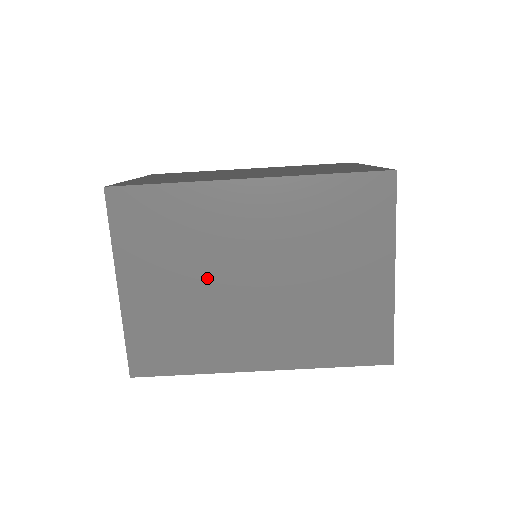
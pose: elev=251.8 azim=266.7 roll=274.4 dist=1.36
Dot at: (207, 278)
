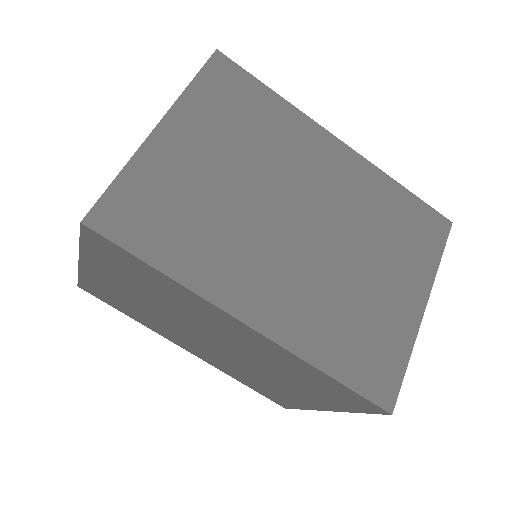
Dot at: (167, 313)
